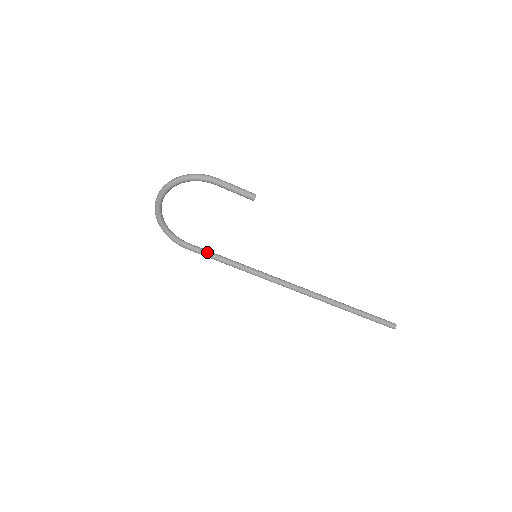
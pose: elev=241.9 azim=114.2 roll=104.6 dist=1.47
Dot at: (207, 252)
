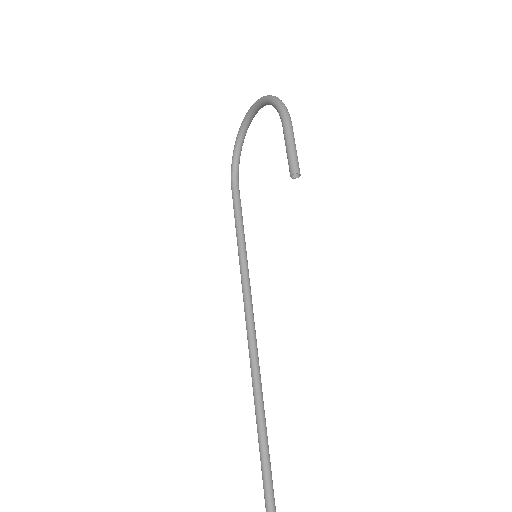
Dot at: (238, 208)
